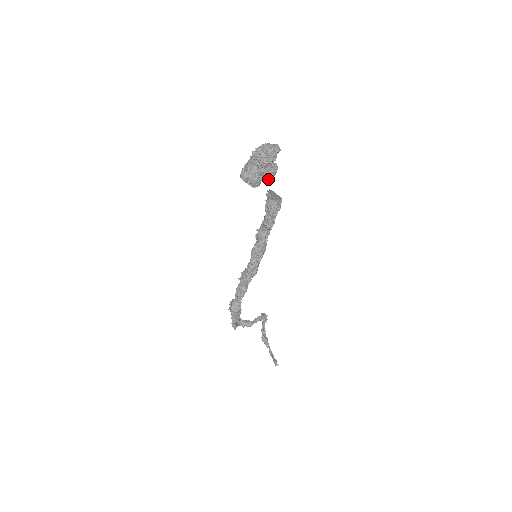
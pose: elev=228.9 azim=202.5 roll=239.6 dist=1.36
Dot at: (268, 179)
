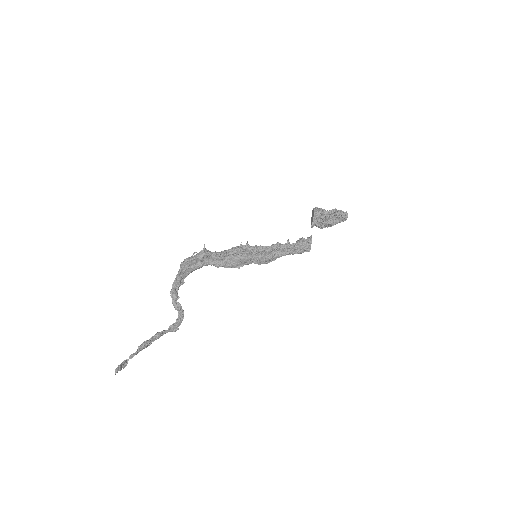
Dot at: (325, 221)
